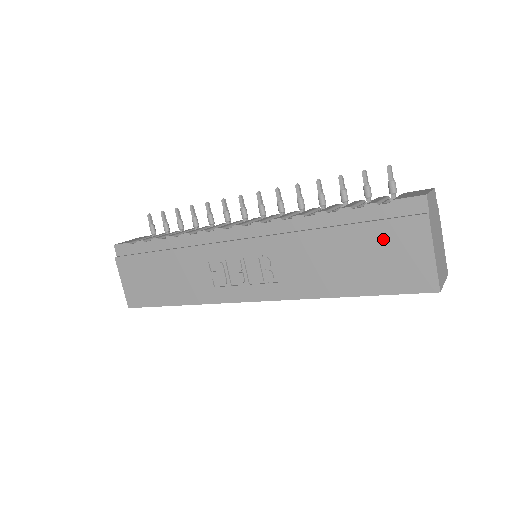
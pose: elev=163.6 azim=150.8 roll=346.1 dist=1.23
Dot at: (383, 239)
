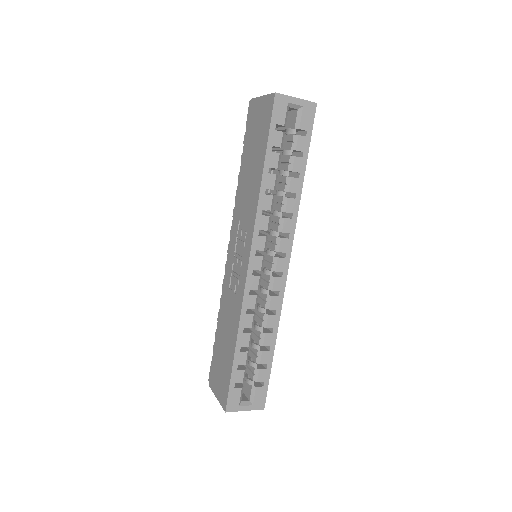
Dot at: (251, 132)
